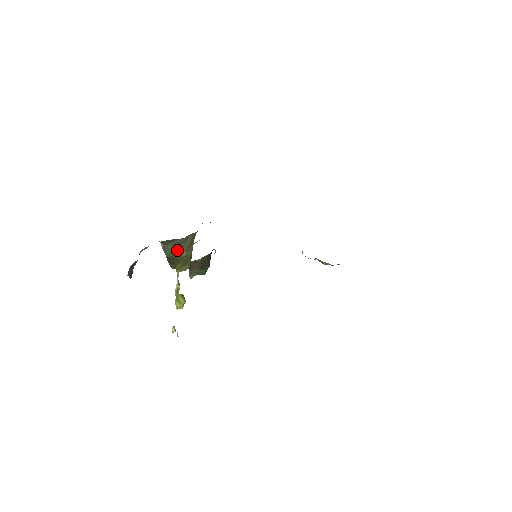
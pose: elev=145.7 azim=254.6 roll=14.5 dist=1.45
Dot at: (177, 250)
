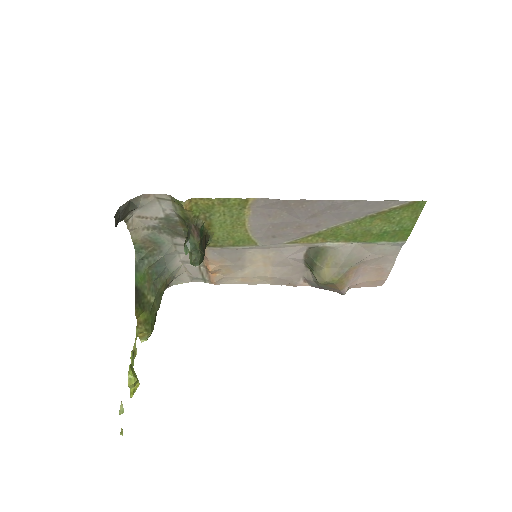
Dot at: (147, 285)
